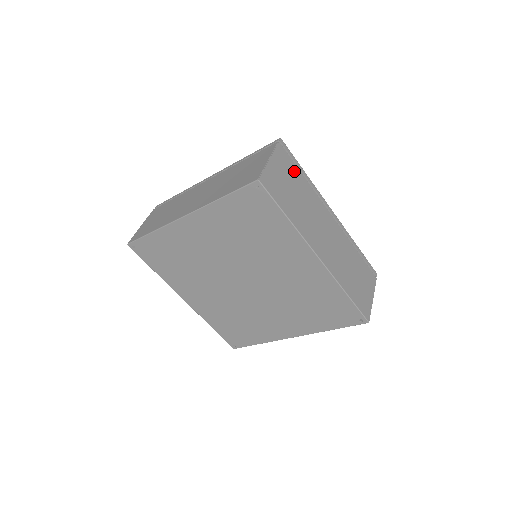
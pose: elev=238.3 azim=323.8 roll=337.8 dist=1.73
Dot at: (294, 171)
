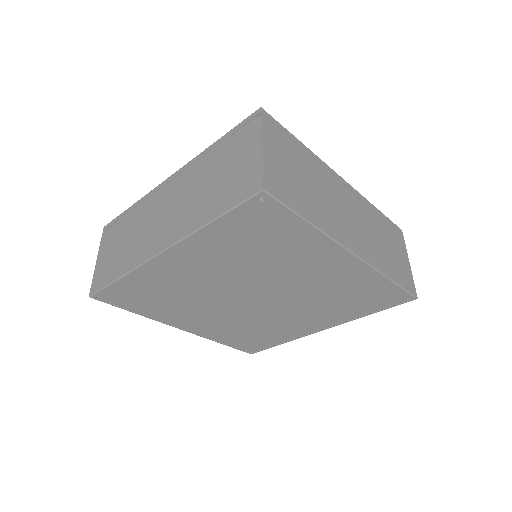
Dot at: (291, 149)
